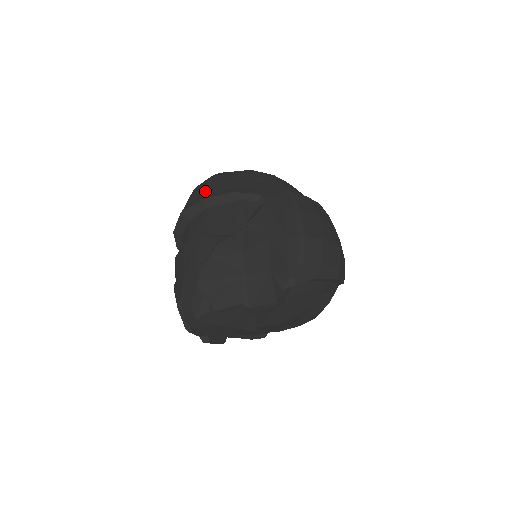
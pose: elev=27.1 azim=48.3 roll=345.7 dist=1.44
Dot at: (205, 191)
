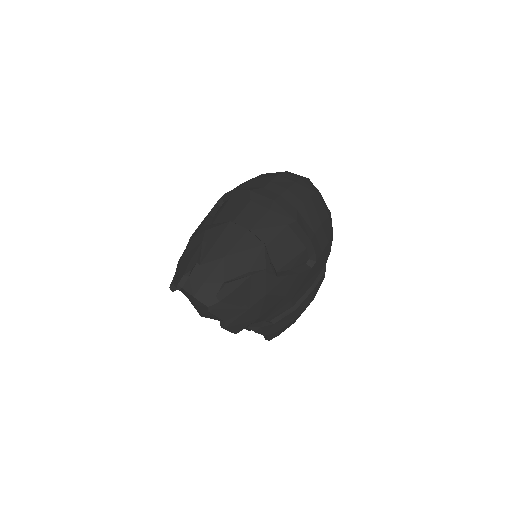
Dot at: (301, 208)
